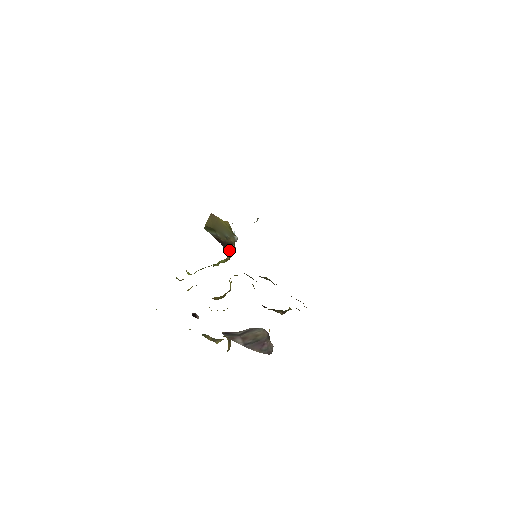
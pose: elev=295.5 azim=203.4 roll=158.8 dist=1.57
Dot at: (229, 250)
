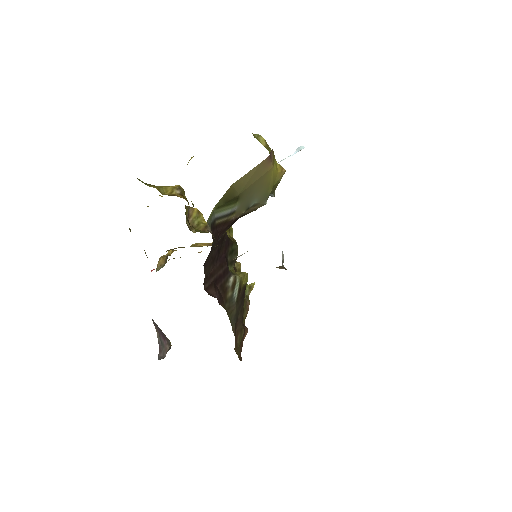
Dot at: (240, 217)
